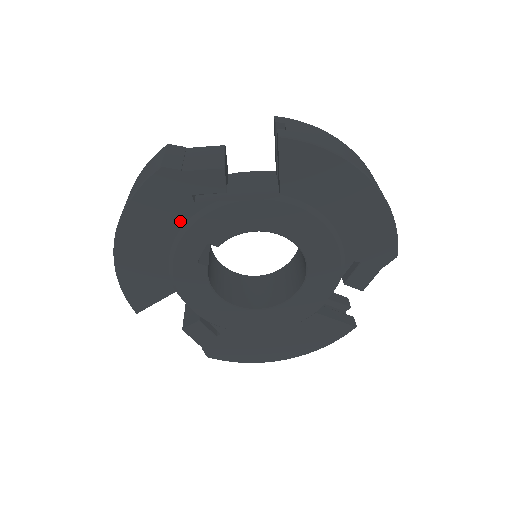
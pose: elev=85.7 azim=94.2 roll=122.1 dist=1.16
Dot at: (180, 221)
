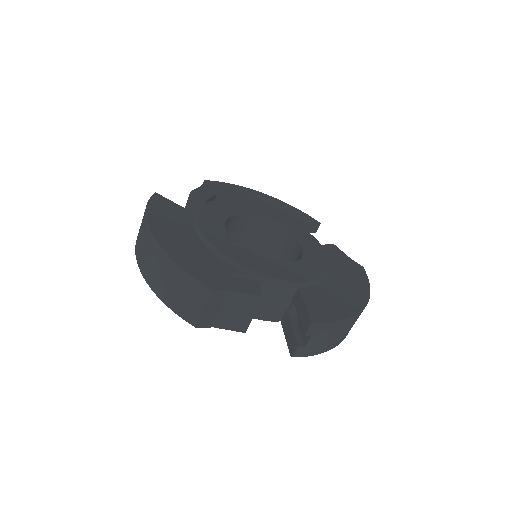
Dot at: occluded
